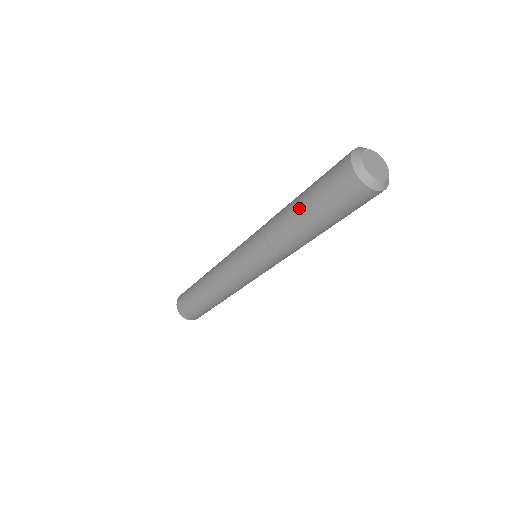
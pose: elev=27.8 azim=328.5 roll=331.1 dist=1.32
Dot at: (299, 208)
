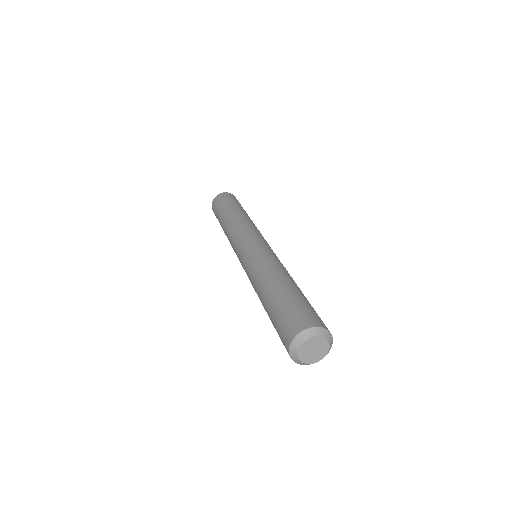
Dot at: occluded
